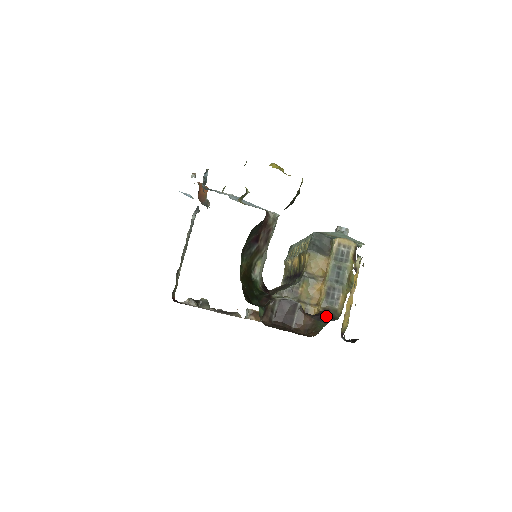
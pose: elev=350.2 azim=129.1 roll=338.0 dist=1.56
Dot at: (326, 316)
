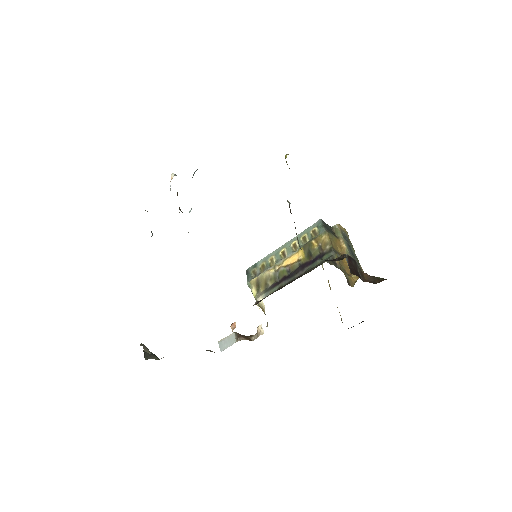
Dot at: occluded
